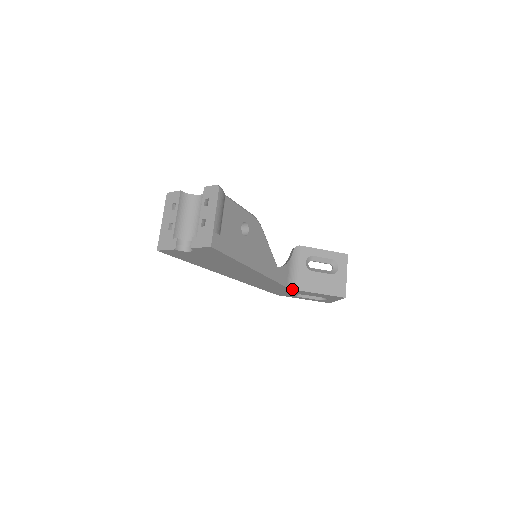
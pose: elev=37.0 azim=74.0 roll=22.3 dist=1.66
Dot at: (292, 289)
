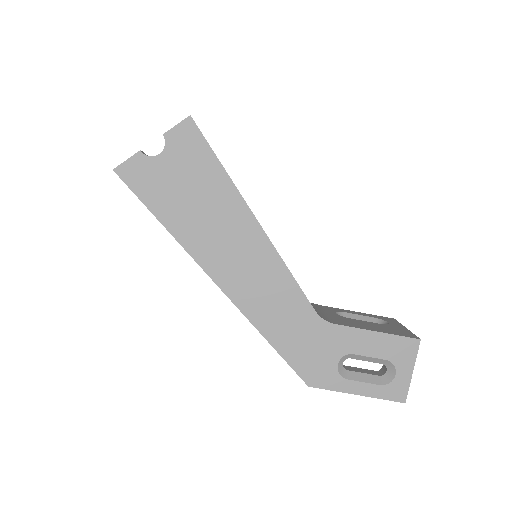
Dot at: (326, 322)
